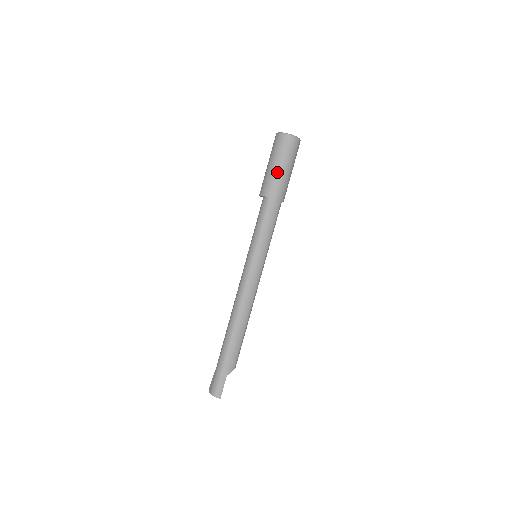
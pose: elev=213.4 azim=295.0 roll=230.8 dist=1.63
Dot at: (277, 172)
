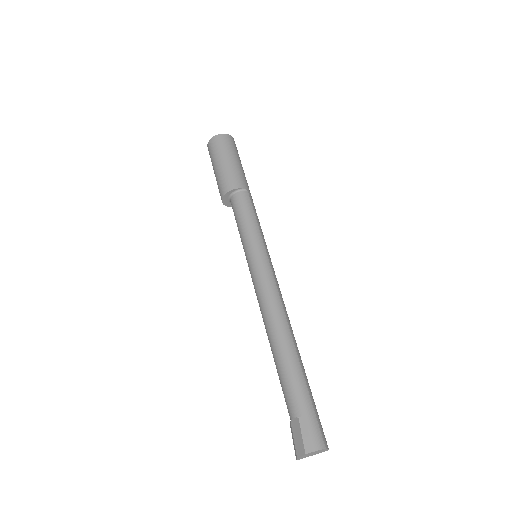
Dot at: (241, 167)
